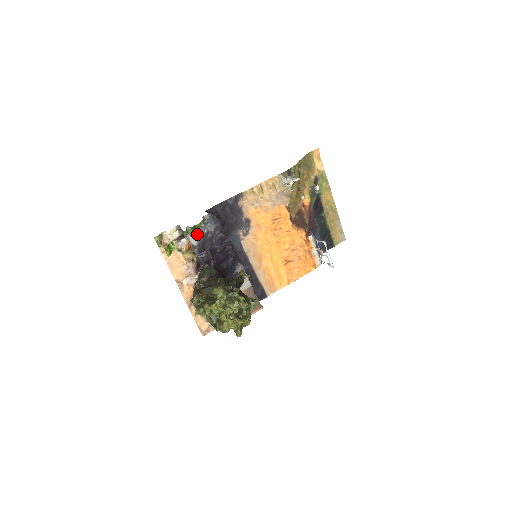
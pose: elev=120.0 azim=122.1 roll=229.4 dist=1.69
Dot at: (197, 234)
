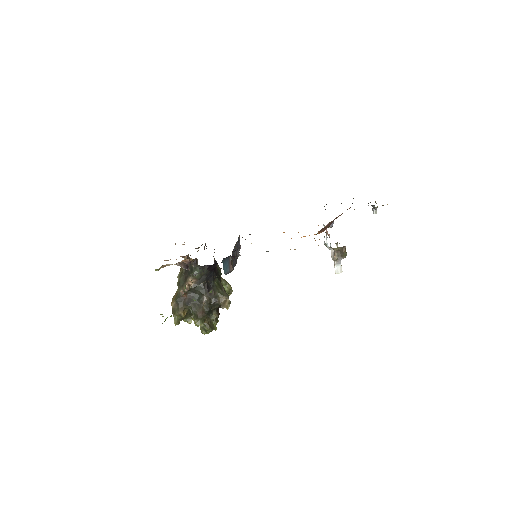
Dot at: occluded
